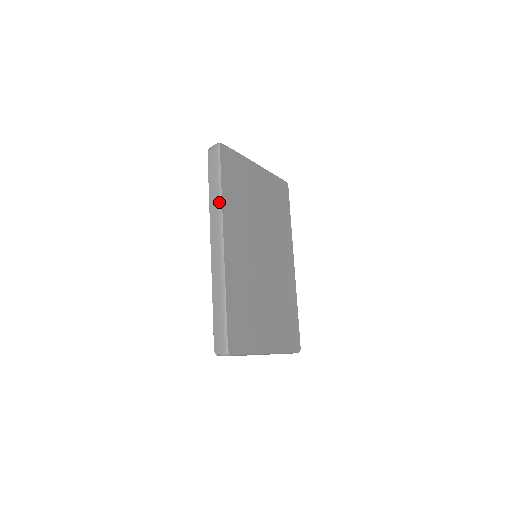
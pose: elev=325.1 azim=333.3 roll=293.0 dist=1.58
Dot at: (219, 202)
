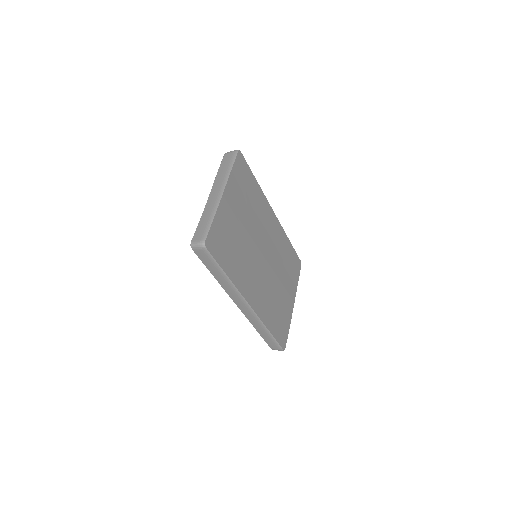
Dot at: (231, 285)
